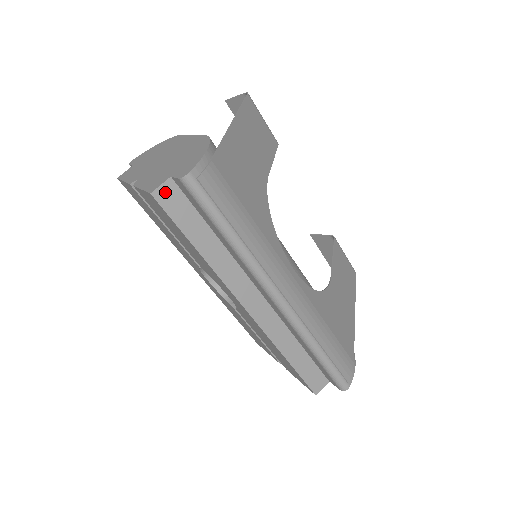
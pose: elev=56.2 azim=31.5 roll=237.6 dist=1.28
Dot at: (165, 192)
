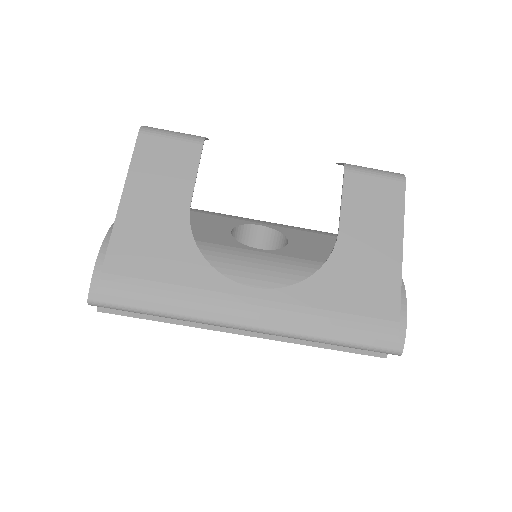
Dot at: occluded
